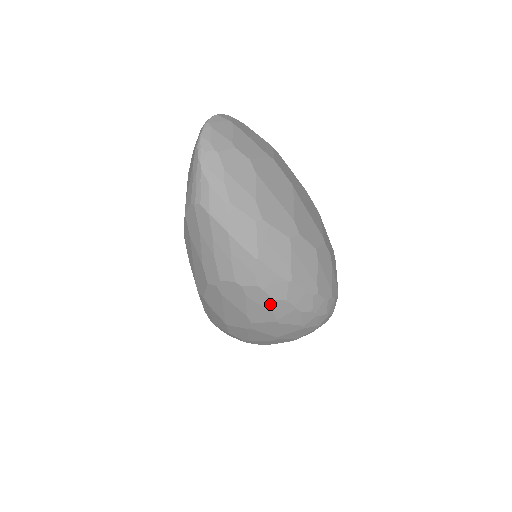
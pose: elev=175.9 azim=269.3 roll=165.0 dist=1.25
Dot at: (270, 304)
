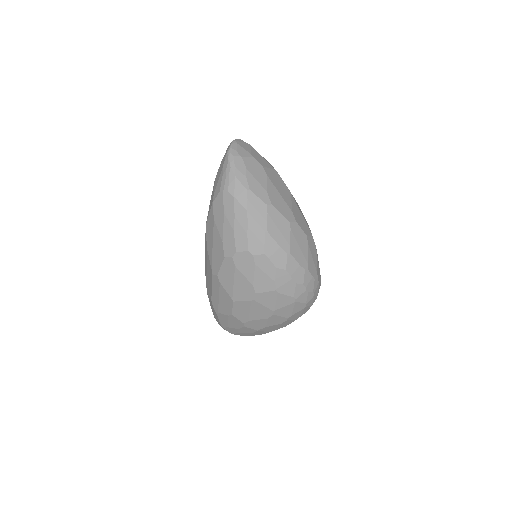
Dot at: (273, 272)
